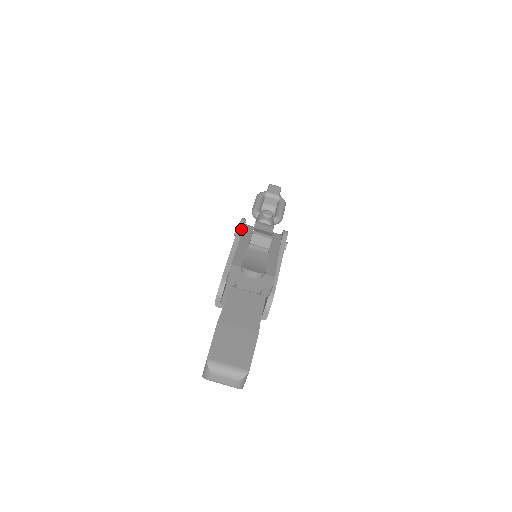
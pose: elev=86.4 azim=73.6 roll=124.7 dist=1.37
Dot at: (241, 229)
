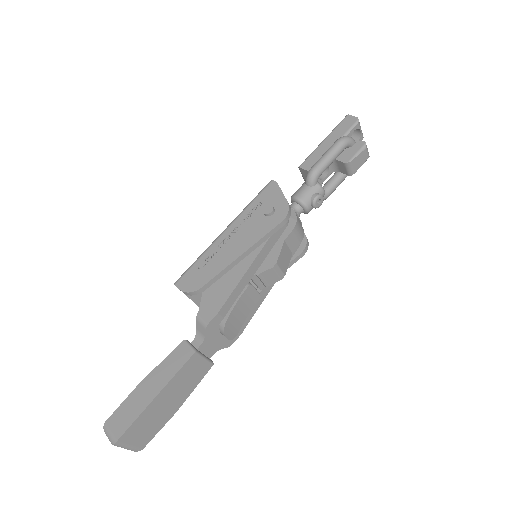
Dot at: (272, 233)
